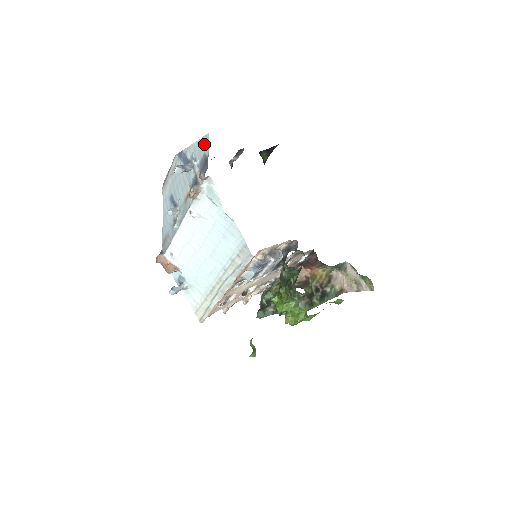
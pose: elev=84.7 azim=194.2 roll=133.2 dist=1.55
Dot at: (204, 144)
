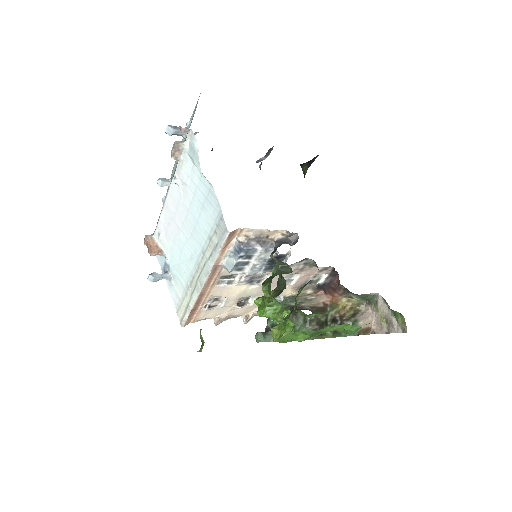
Dot at: occluded
